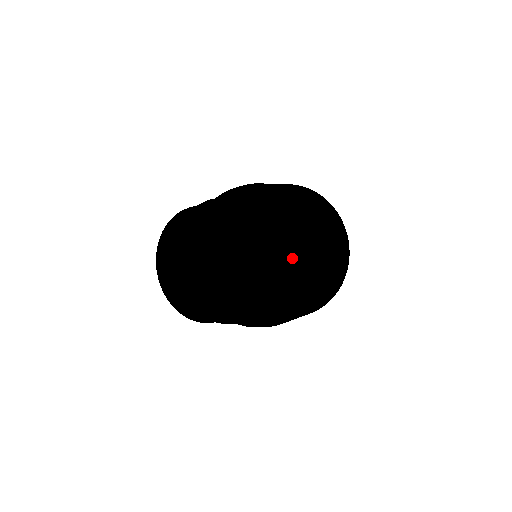
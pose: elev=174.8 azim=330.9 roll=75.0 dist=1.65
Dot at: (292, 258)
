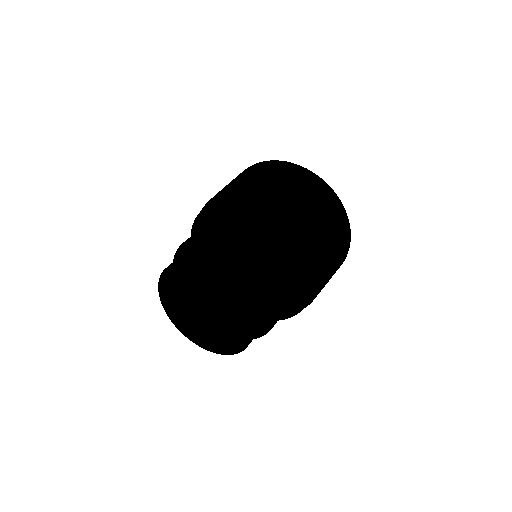
Dot at: (279, 255)
